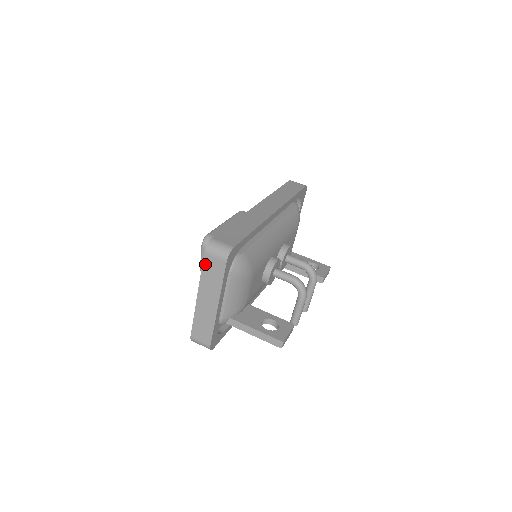
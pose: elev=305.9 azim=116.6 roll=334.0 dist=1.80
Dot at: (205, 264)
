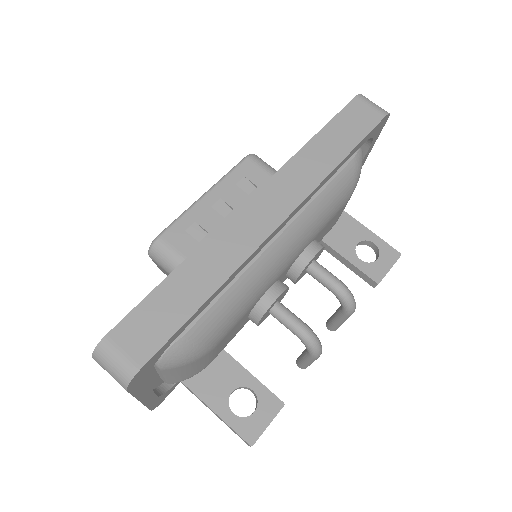
Dot at: occluded
